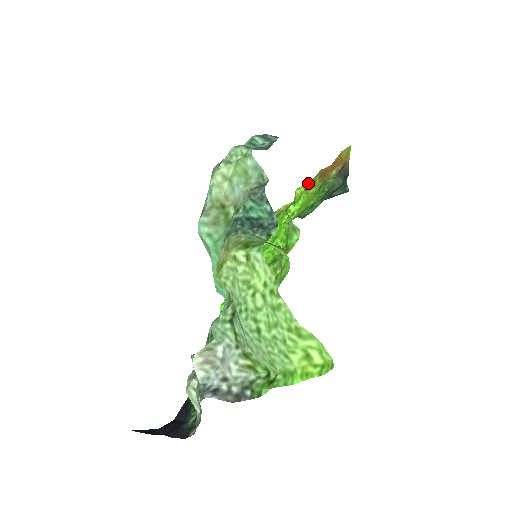
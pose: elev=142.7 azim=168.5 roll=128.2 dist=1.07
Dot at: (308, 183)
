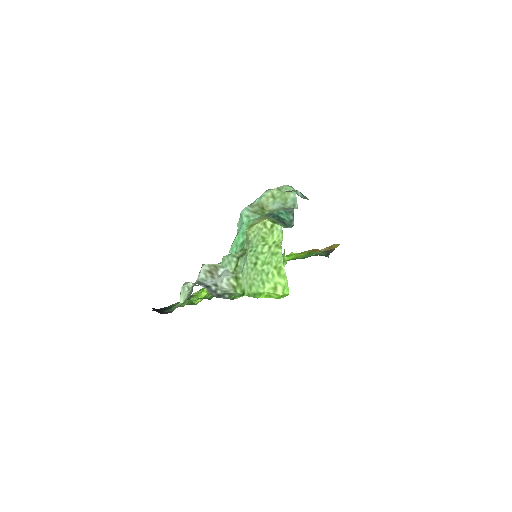
Dot at: (301, 252)
